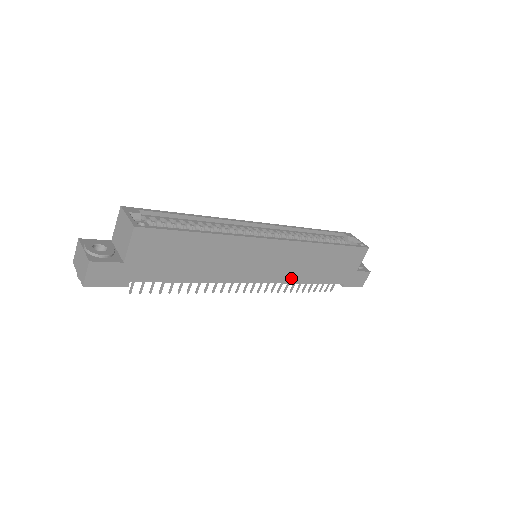
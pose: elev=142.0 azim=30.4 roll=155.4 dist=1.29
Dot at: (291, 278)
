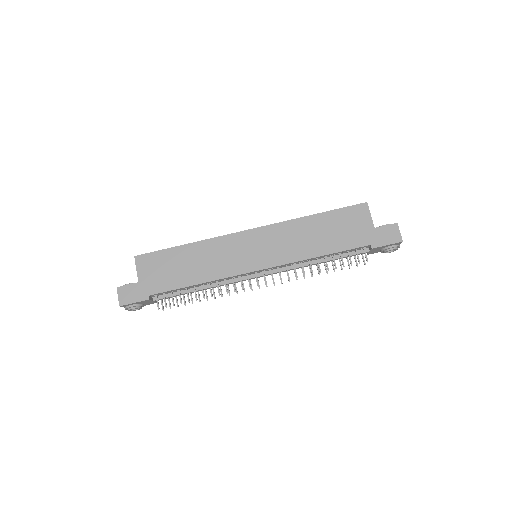
Dot at: (294, 257)
